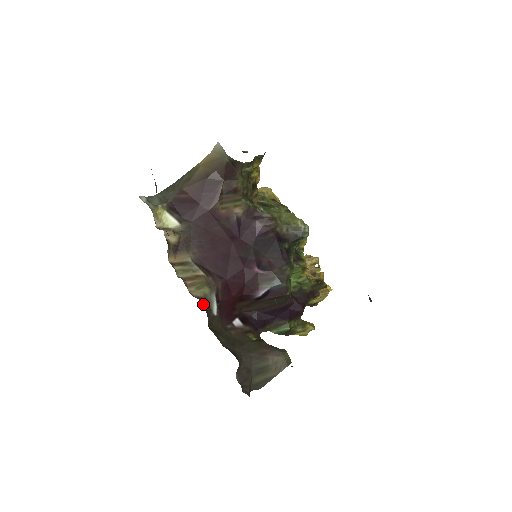
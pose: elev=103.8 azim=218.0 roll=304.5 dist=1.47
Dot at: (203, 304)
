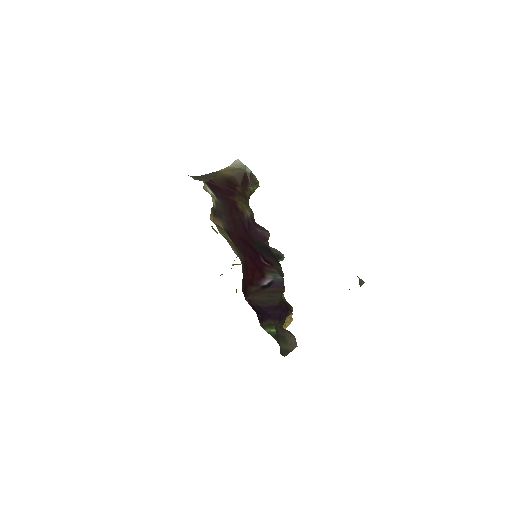
Dot at: occluded
